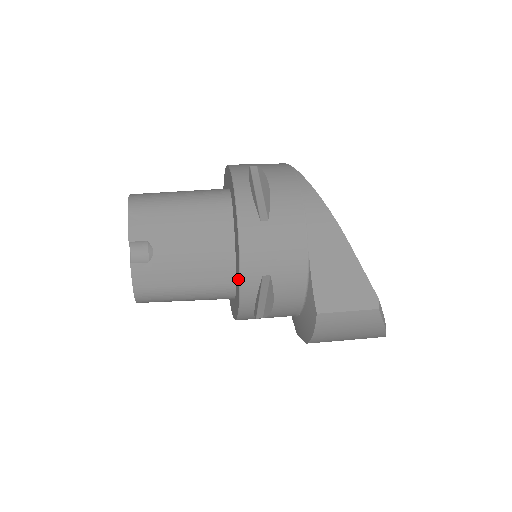
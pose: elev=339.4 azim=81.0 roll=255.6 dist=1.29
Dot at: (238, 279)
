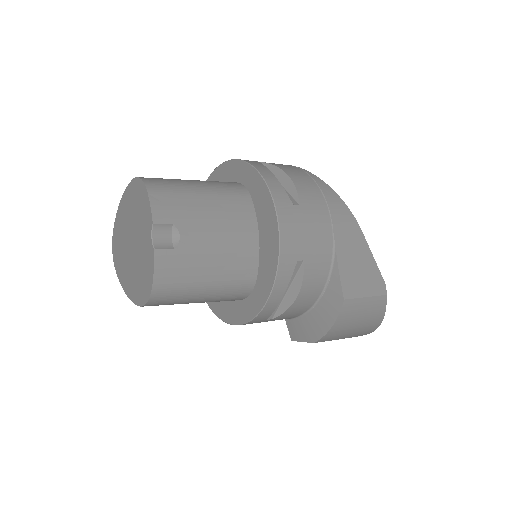
Dot at: (271, 266)
